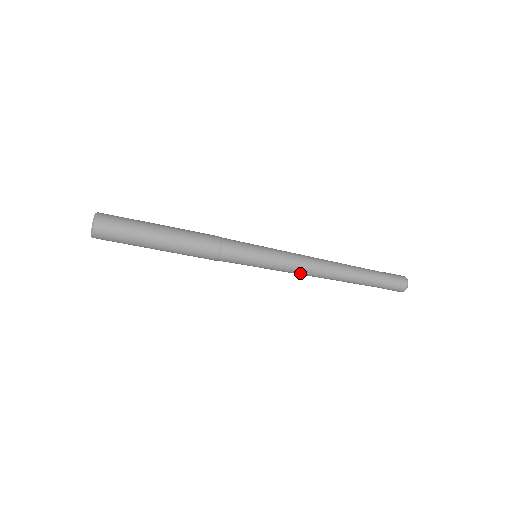
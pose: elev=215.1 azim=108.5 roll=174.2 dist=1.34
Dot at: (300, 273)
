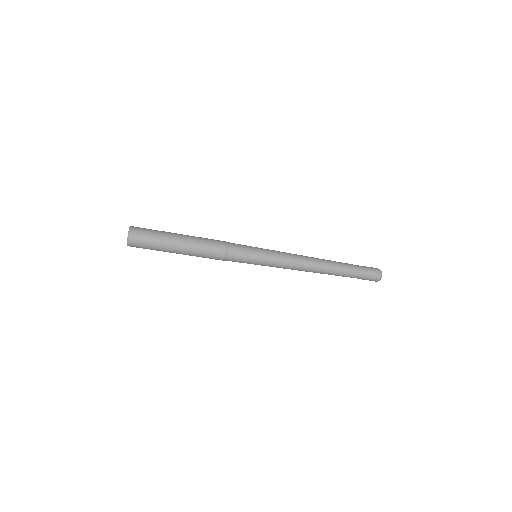
Dot at: (292, 268)
